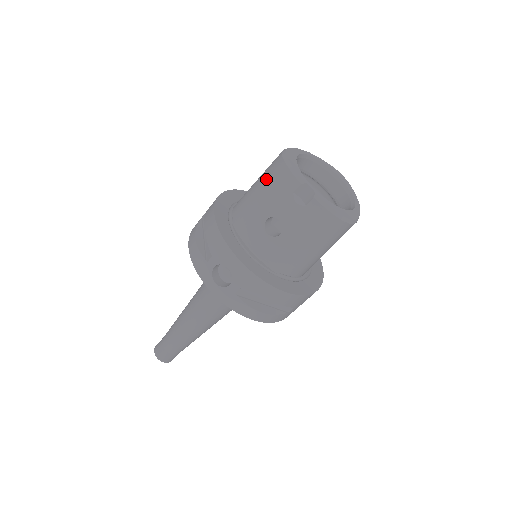
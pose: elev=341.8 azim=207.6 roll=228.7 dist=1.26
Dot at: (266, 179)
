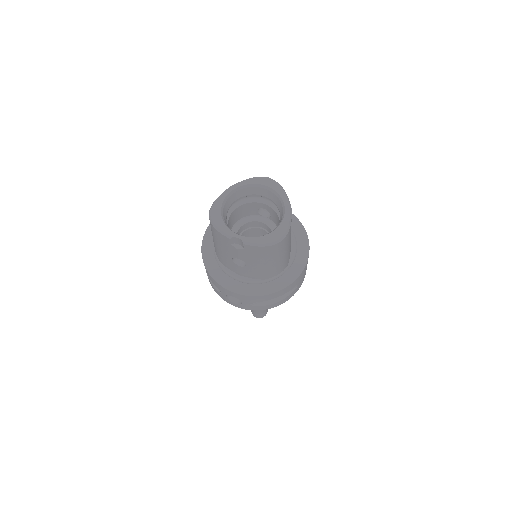
Dot at: (213, 235)
